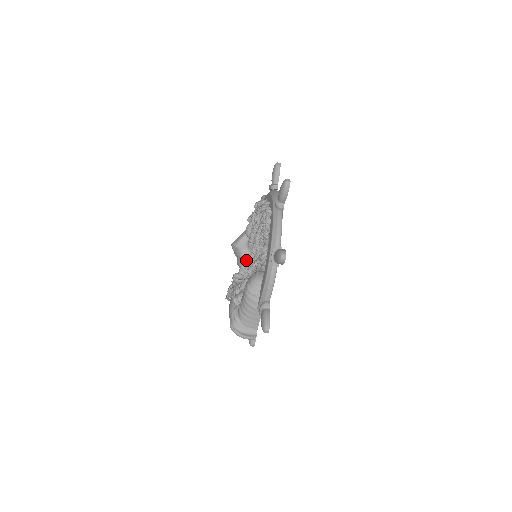
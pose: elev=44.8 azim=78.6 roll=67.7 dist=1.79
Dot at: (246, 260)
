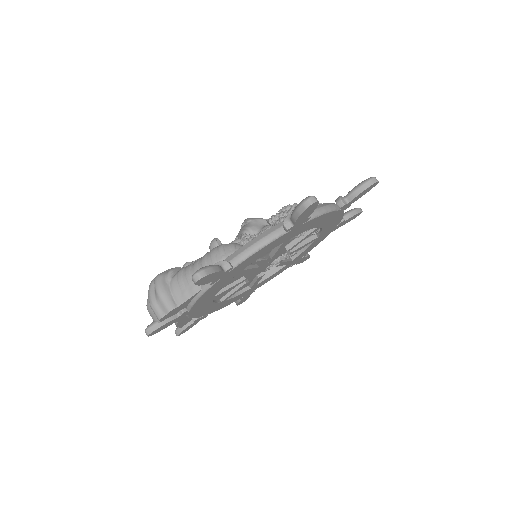
Dot at: occluded
